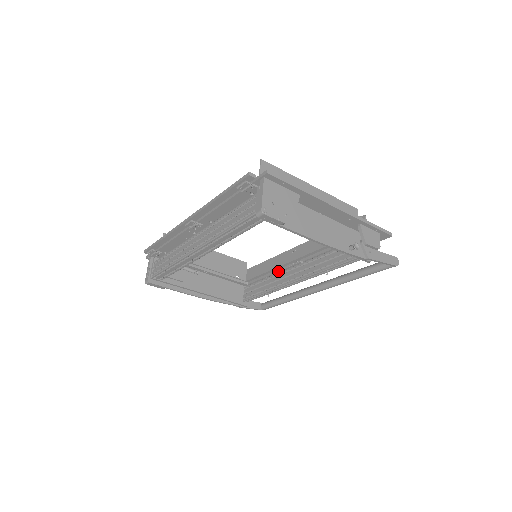
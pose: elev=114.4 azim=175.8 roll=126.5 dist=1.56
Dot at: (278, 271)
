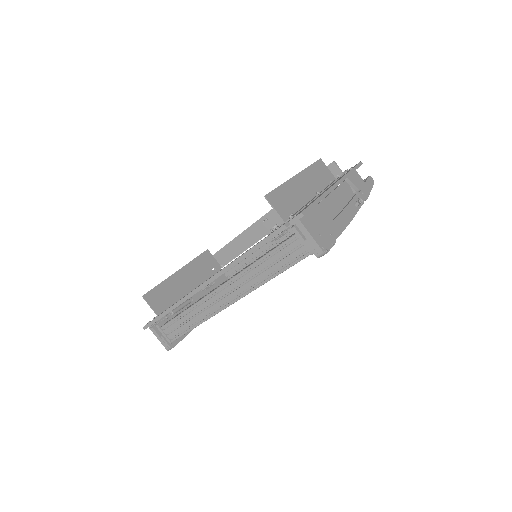
Dot at: occluded
